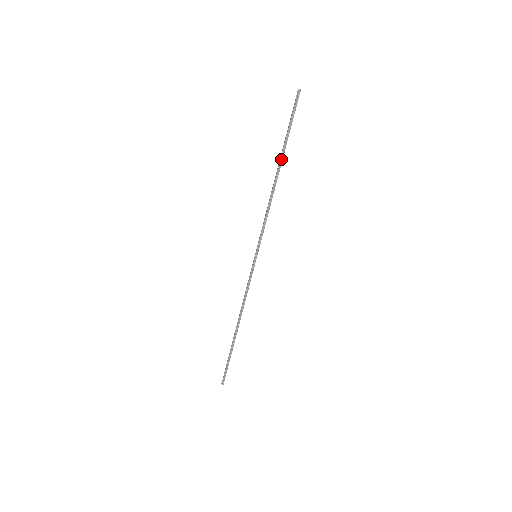
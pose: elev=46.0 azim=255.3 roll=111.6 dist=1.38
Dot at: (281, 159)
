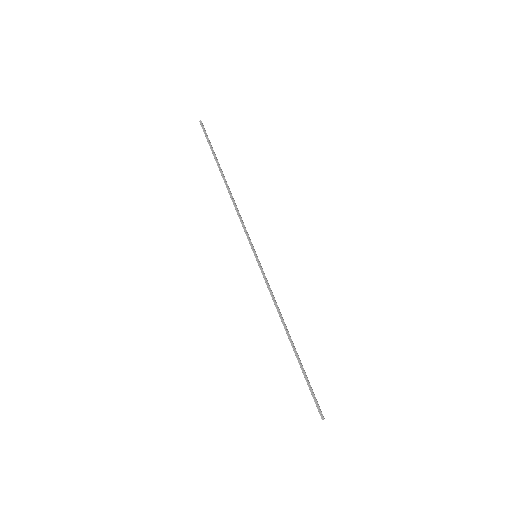
Dot at: (220, 170)
